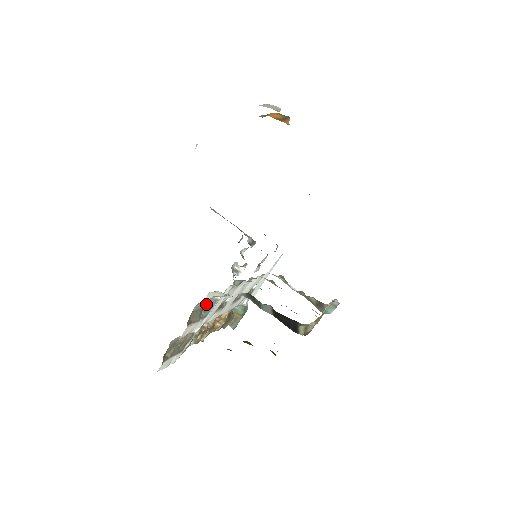
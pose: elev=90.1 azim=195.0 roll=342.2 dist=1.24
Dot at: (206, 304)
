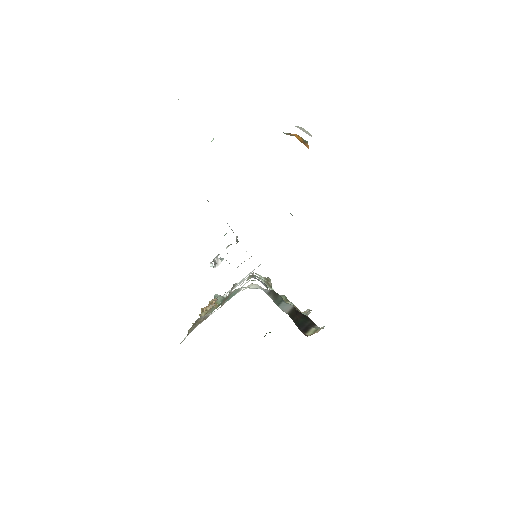
Dot at: (233, 292)
